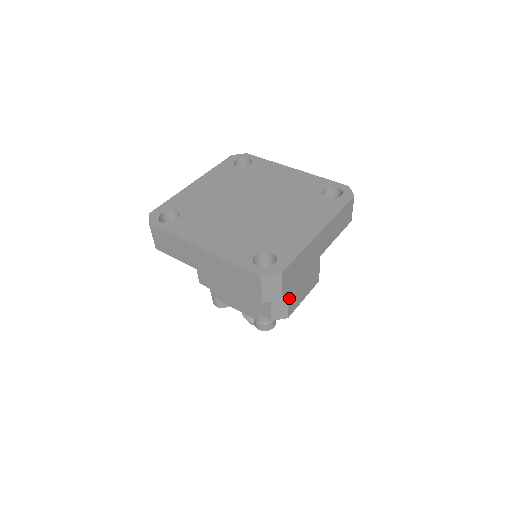
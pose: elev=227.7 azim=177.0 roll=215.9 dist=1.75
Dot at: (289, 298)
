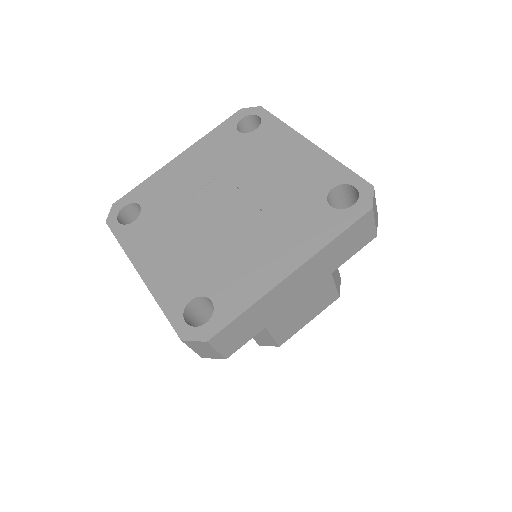
Dot at: (273, 331)
